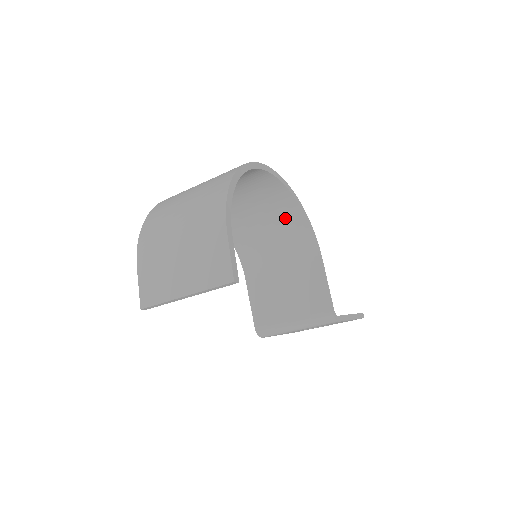
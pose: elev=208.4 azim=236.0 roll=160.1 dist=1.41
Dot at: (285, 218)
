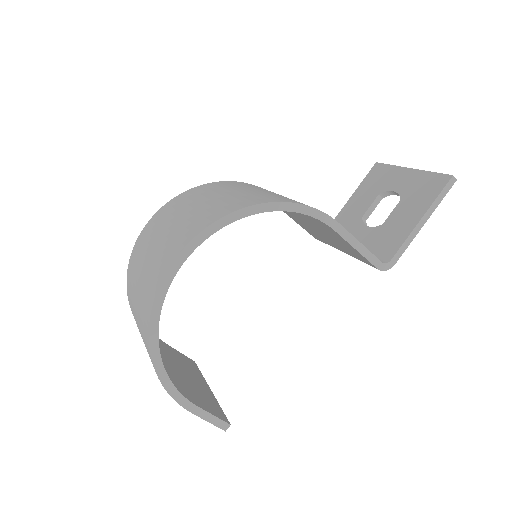
Dot at: occluded
